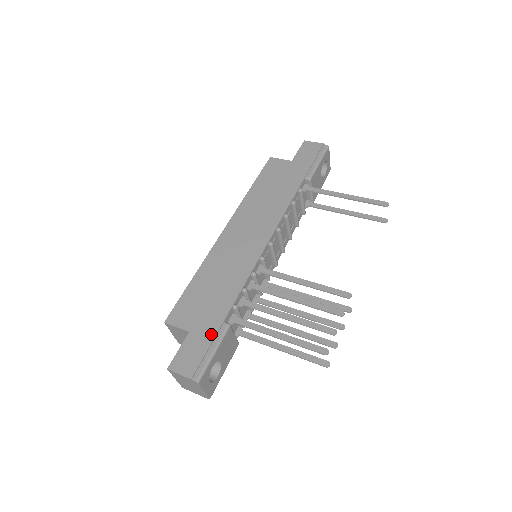
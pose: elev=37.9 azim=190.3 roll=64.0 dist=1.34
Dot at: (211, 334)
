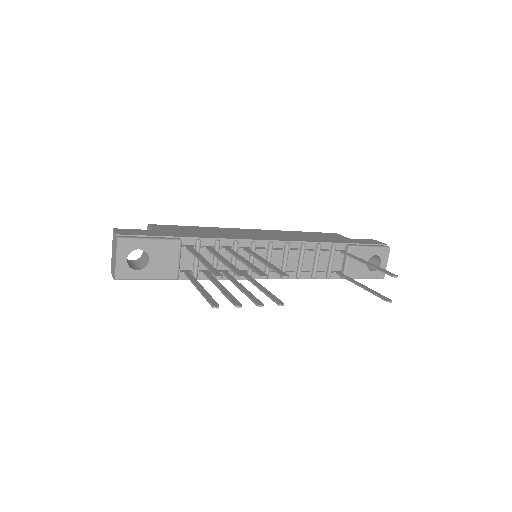
Dot at: (163, 235)
